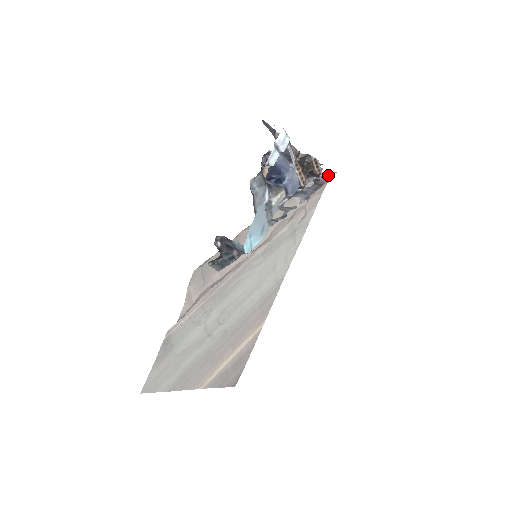
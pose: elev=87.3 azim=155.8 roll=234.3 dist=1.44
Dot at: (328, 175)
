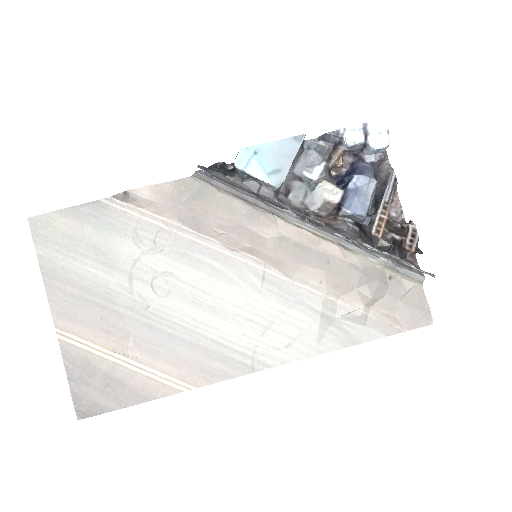
Dot at: (421, 271)
